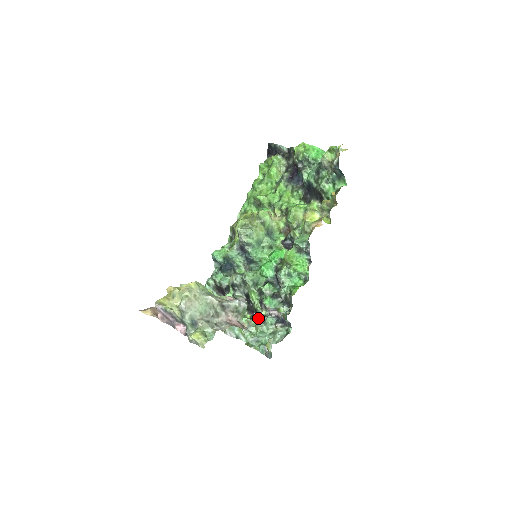
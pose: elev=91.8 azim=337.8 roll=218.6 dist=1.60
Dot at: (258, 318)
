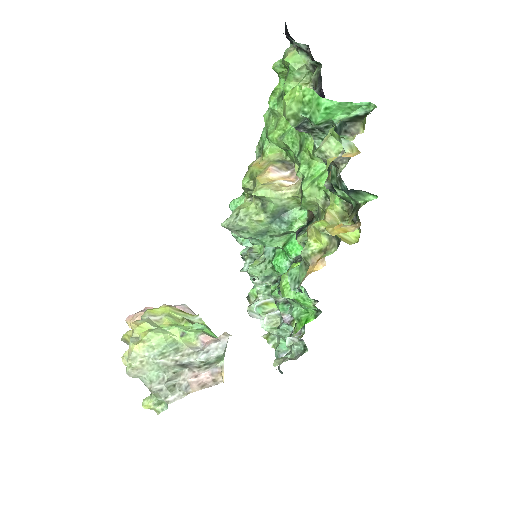
Dot at: (270, 323)
